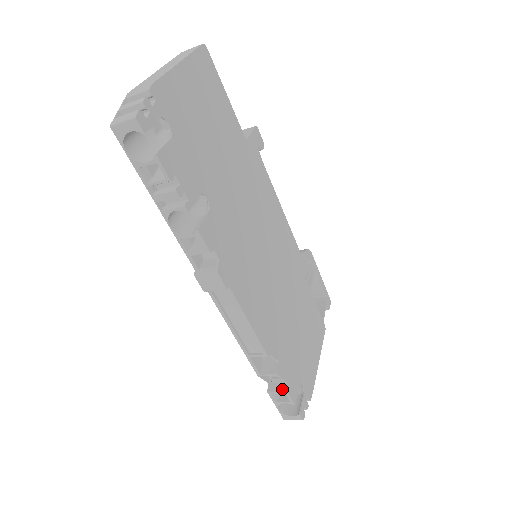
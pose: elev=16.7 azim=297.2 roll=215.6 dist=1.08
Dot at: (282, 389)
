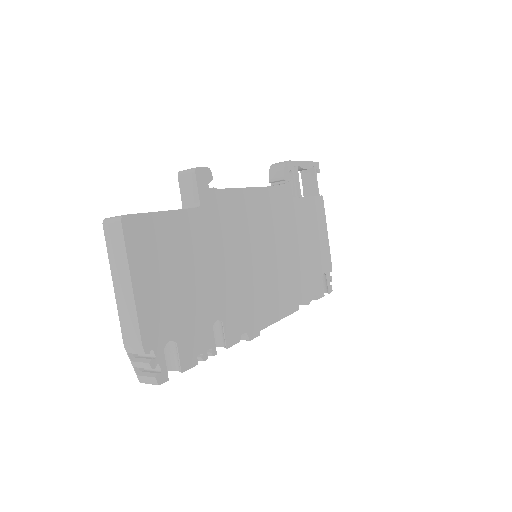
Dot at: (313, 299)
